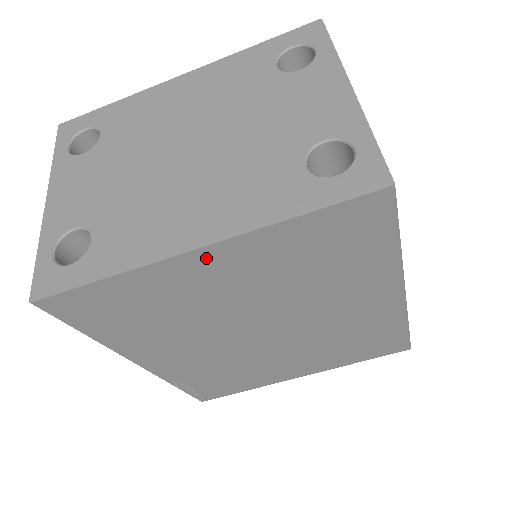
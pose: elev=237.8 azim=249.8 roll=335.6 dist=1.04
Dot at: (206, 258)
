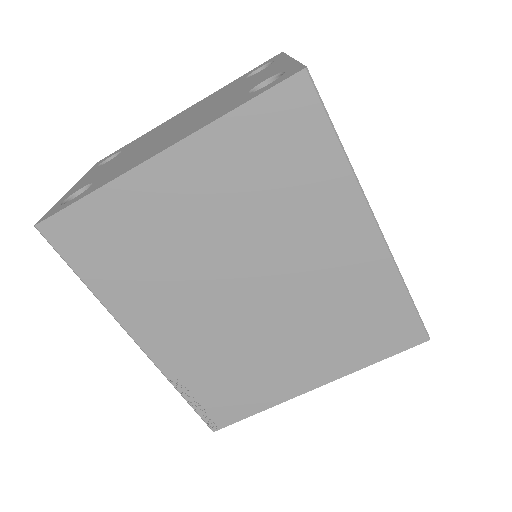
Dot at: (170, 165)
